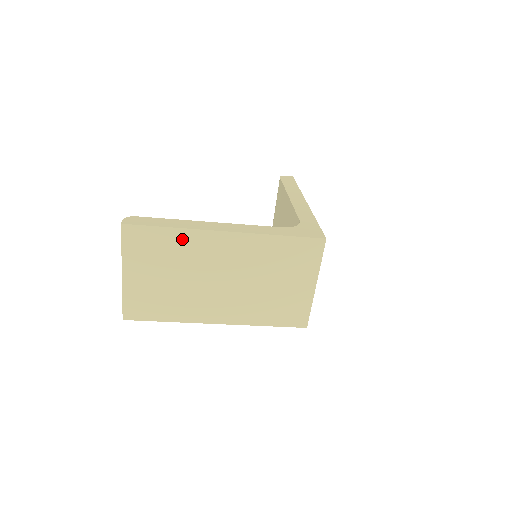
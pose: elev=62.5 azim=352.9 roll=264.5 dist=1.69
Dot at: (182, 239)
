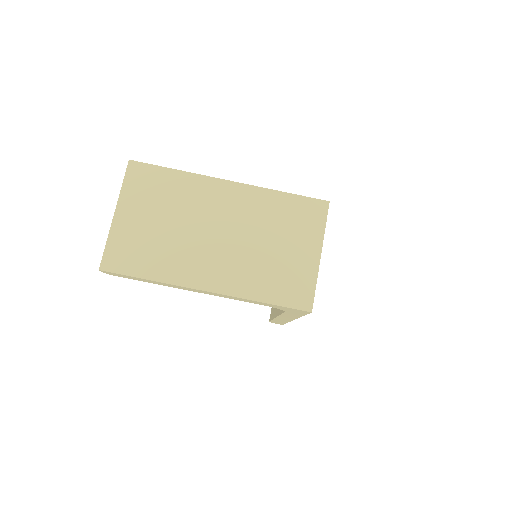
Dot at: (184, 183)
